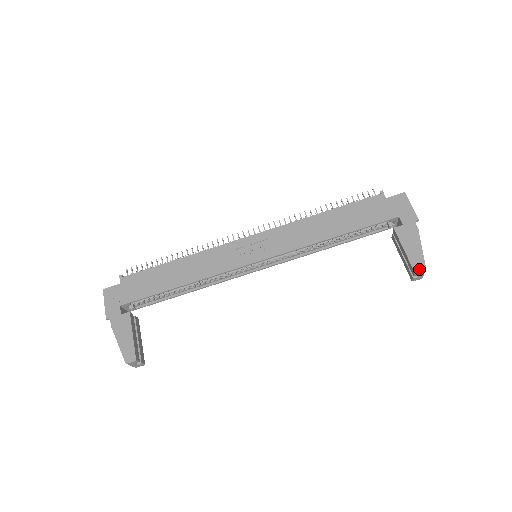
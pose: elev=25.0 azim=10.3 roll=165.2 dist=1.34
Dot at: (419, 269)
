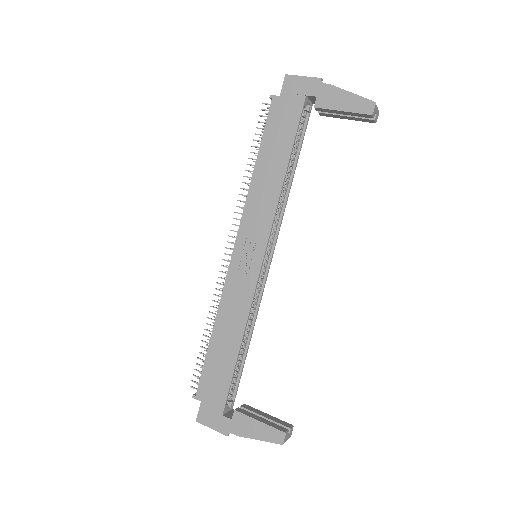
Dot at: (371, 109)
